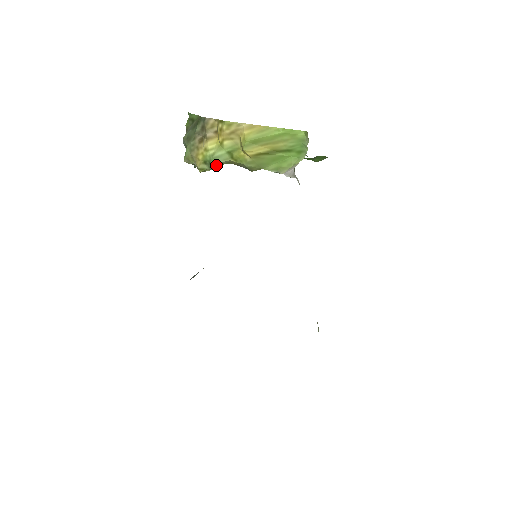
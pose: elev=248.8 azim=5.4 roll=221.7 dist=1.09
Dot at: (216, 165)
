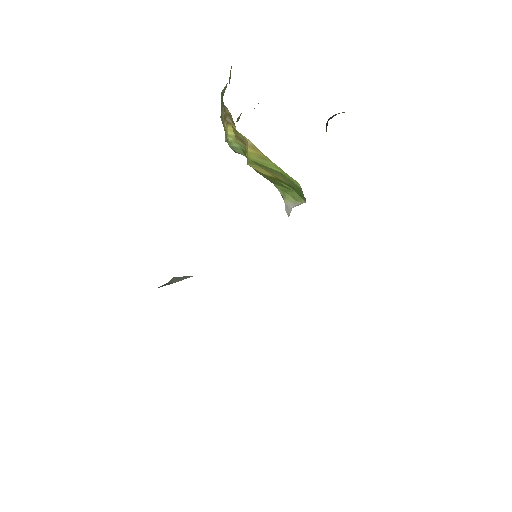
Dot at: (236, 152)
